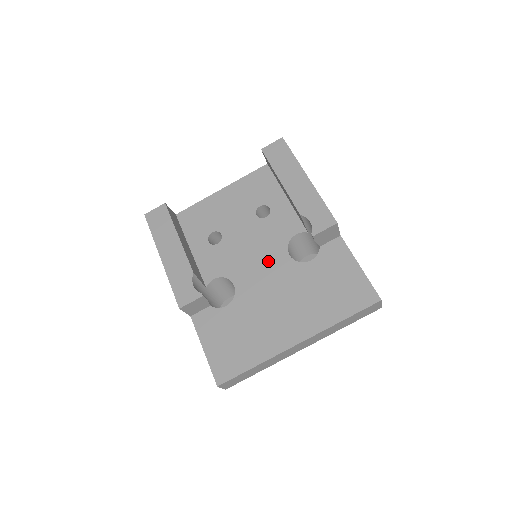
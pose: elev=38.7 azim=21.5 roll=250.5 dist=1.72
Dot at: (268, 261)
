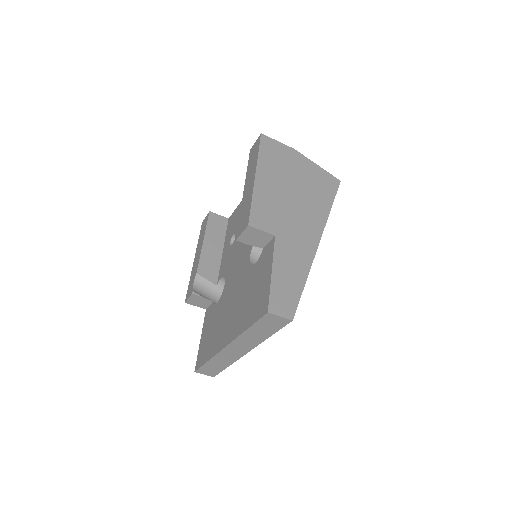
Dot at: (241, 263)
